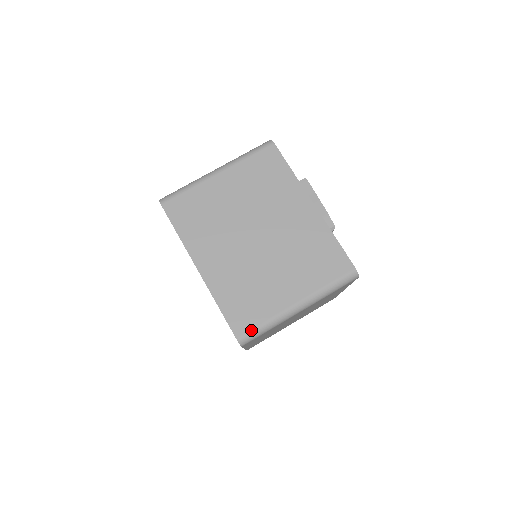
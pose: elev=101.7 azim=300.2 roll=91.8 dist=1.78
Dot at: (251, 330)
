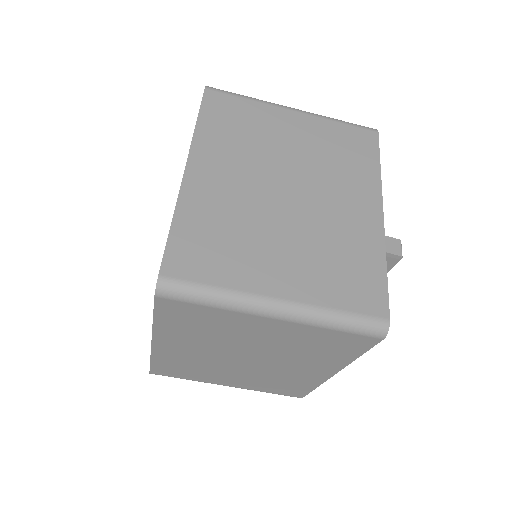
Dot at: occluded
